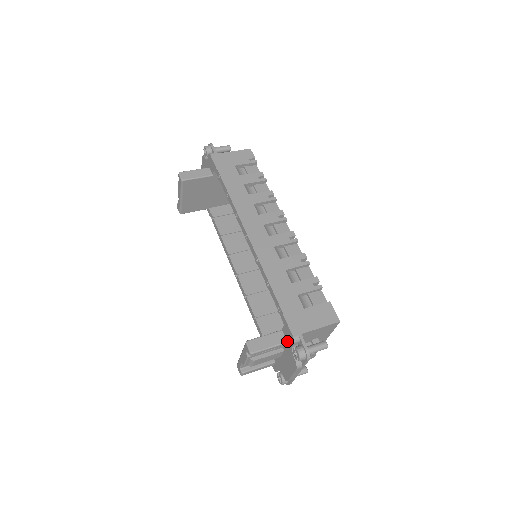
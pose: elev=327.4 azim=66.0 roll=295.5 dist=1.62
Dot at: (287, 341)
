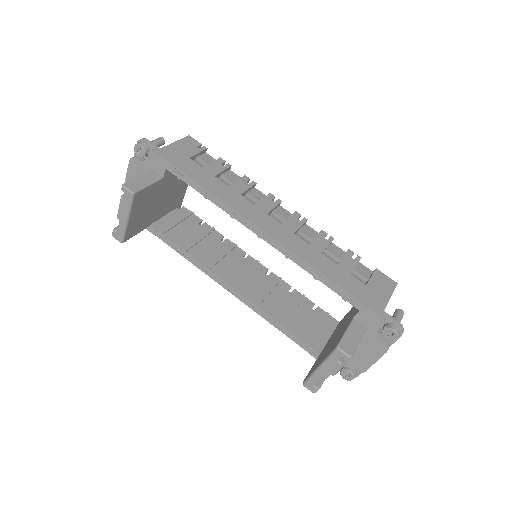
Dot at: (366, 327)
